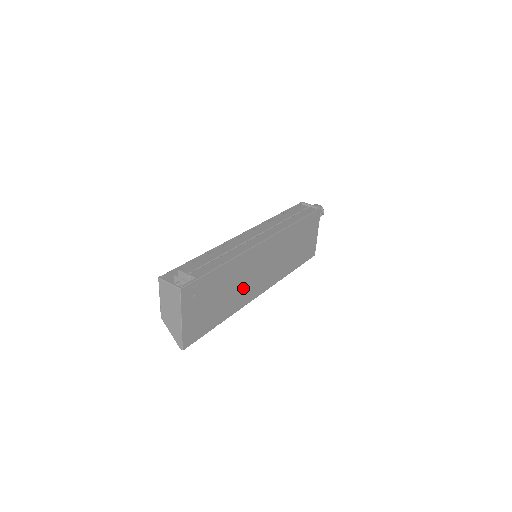
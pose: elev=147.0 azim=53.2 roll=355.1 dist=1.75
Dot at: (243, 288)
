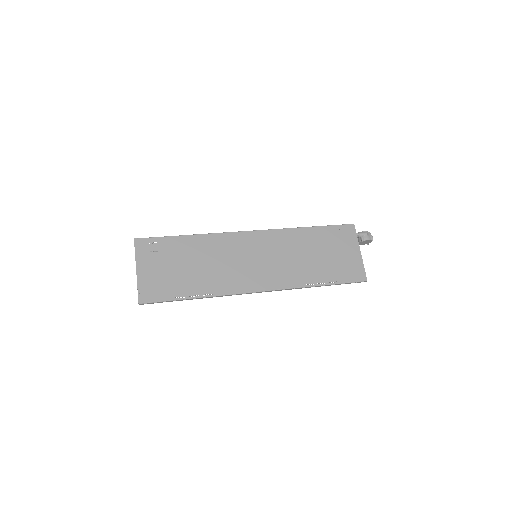
Dot at: (226, 272)
